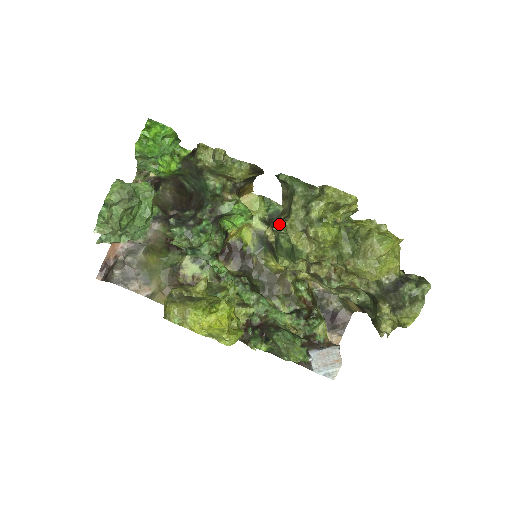
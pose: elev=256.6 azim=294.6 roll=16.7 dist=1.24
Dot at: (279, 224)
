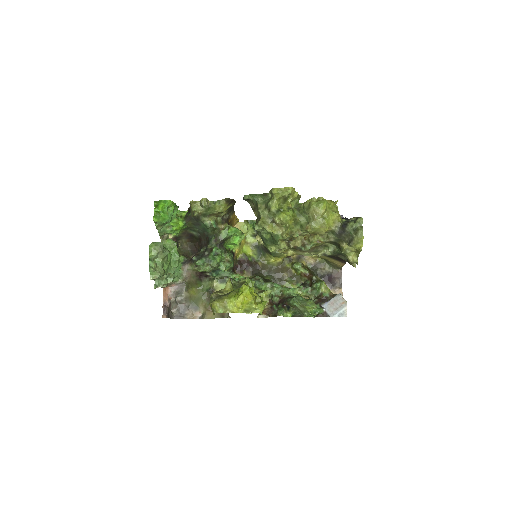
Dot at: (256, 225)
